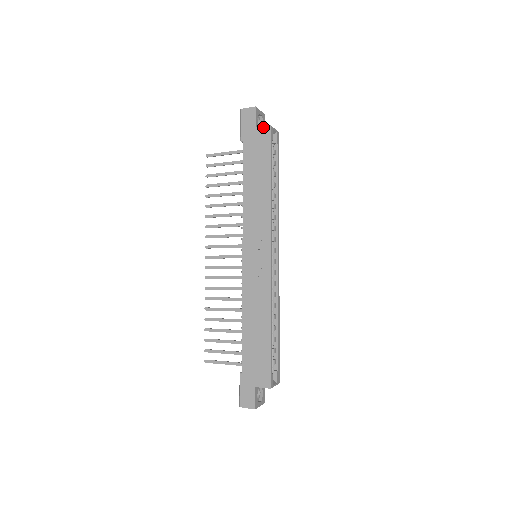
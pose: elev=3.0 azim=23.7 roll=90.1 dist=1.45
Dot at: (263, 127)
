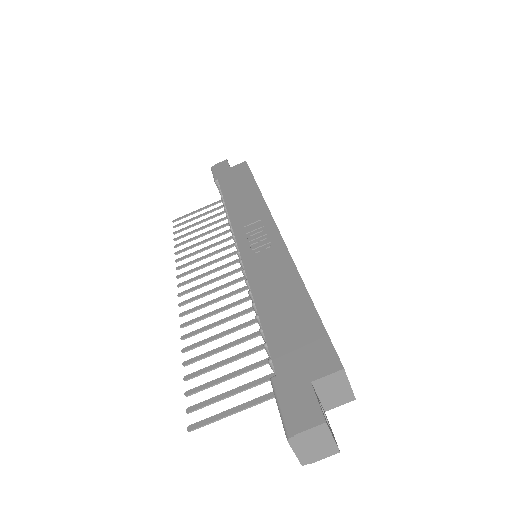
Dot at: (238, 164)
